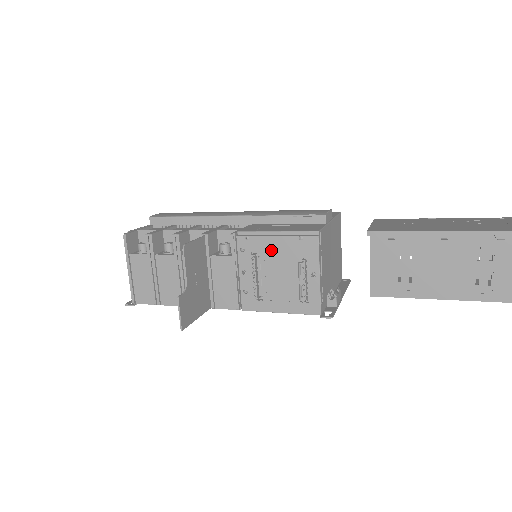
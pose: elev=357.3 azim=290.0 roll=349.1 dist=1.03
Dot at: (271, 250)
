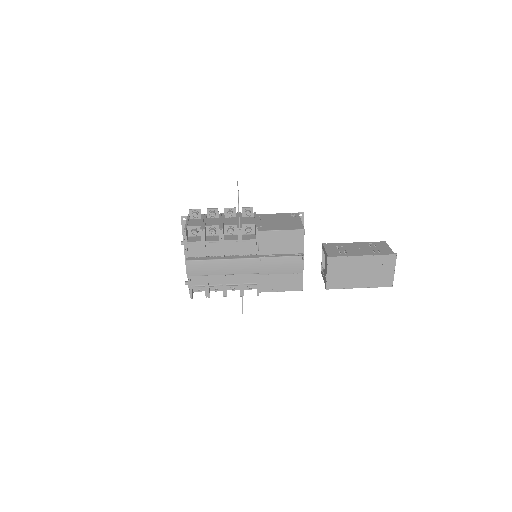
Dot at: occluded
